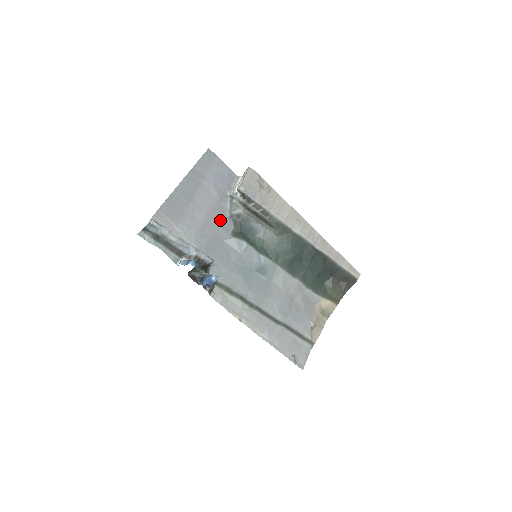
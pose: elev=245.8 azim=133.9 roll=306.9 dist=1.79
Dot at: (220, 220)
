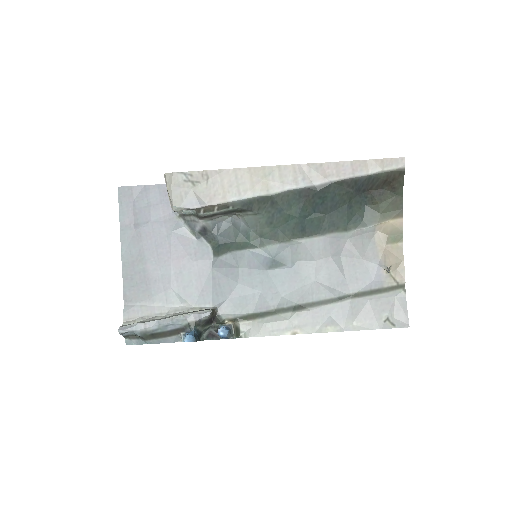
Dot at: (190, 252)
